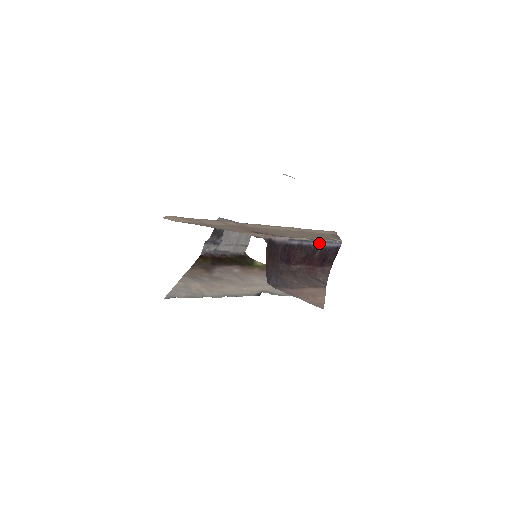
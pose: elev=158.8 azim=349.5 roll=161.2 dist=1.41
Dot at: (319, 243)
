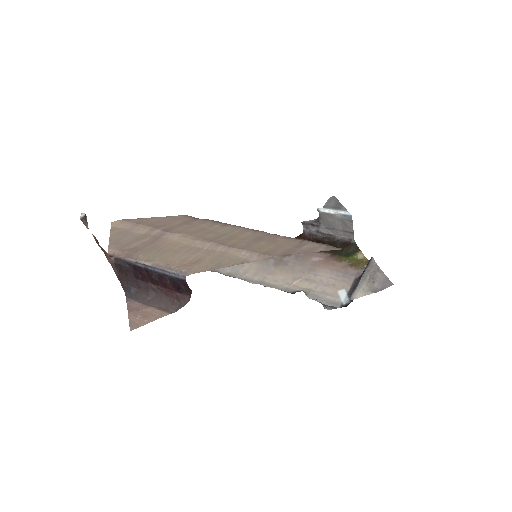
Dot at: (162, 271)
